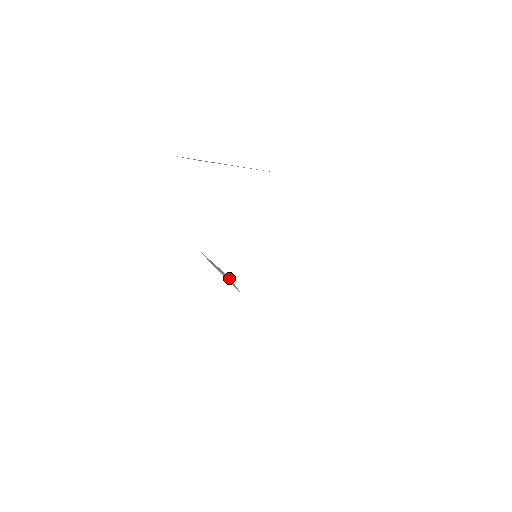
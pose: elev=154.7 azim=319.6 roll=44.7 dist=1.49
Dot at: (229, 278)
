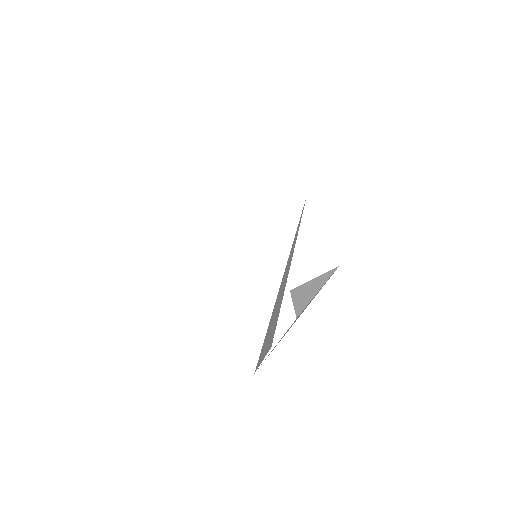
Dot at: occluded
